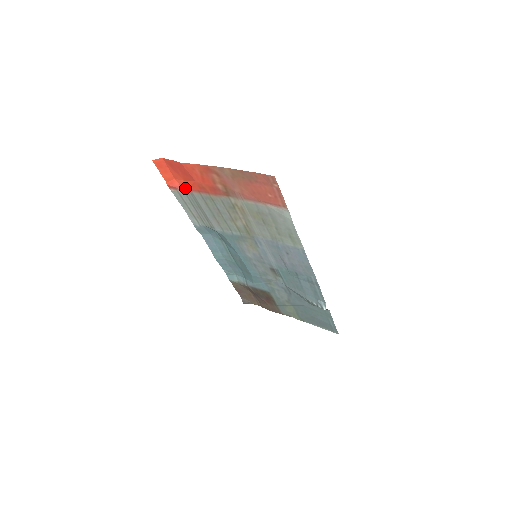
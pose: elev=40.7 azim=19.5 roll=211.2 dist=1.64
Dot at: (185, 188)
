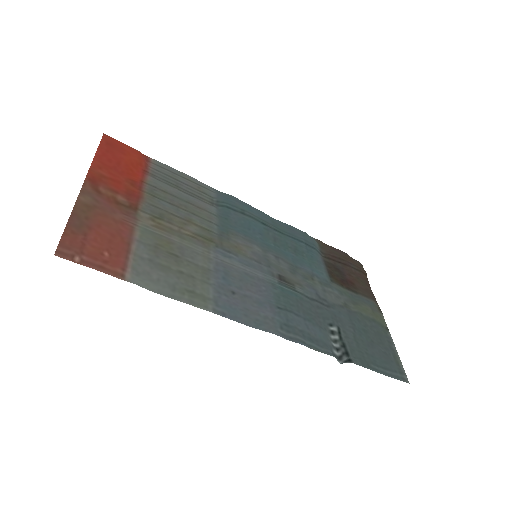
Dot at: (145, 167)
